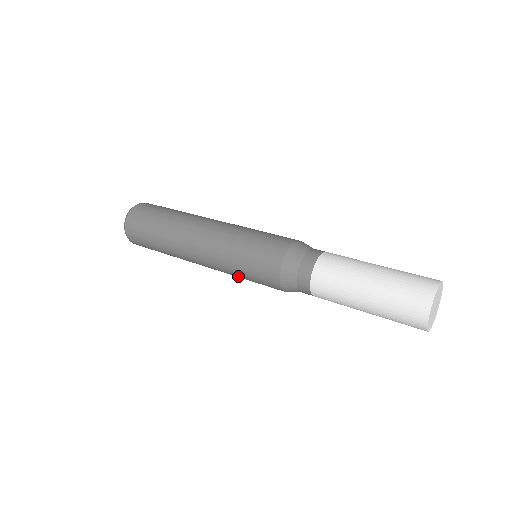
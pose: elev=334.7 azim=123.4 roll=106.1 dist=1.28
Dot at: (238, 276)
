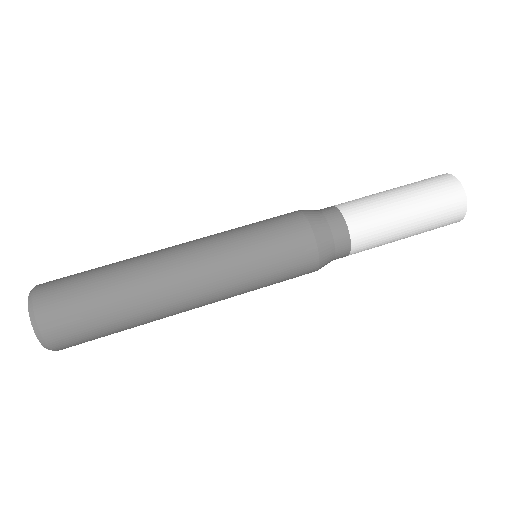
Dot at: occluded
